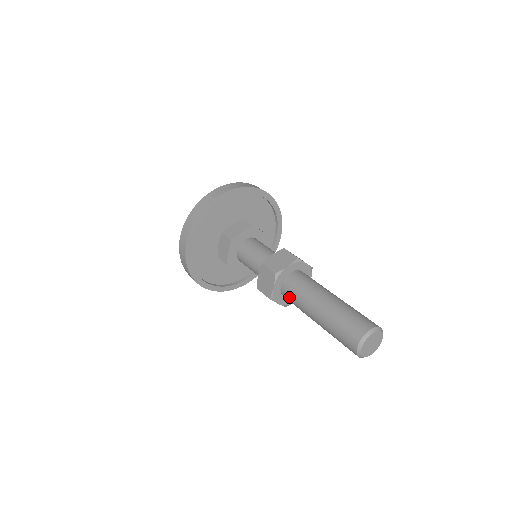
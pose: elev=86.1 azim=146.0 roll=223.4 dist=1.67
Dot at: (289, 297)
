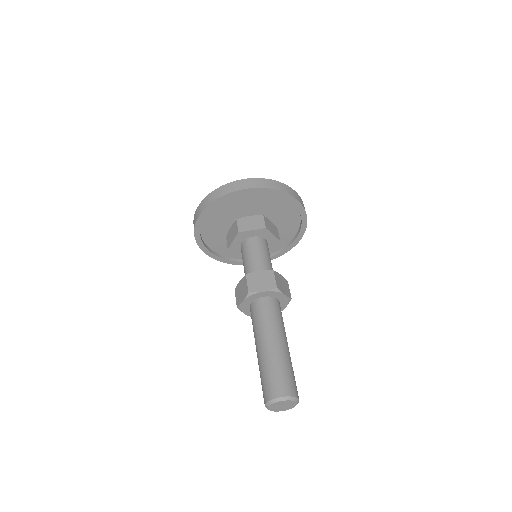
Dot at: (251, 317)
